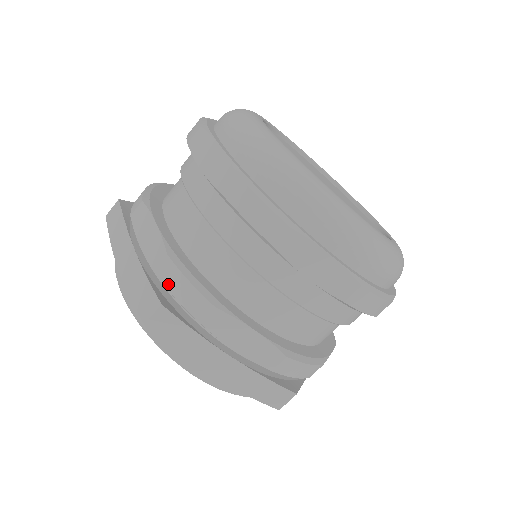
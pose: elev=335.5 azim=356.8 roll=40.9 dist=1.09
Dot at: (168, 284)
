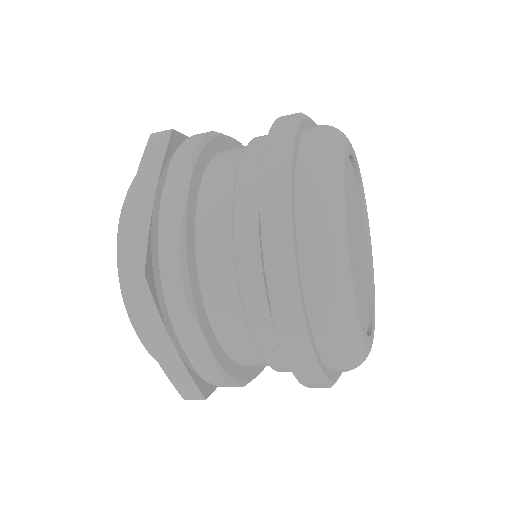
Dot at: (191, 138)
